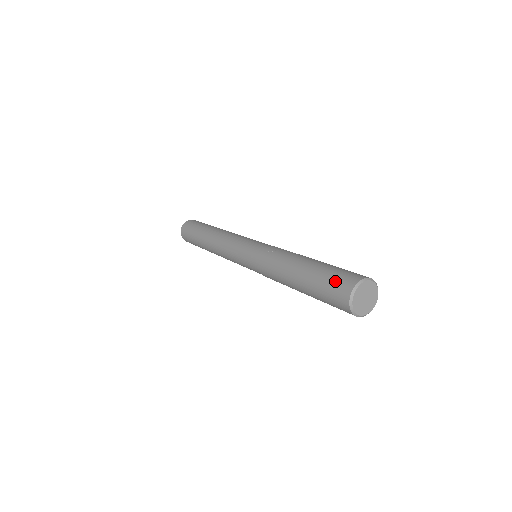
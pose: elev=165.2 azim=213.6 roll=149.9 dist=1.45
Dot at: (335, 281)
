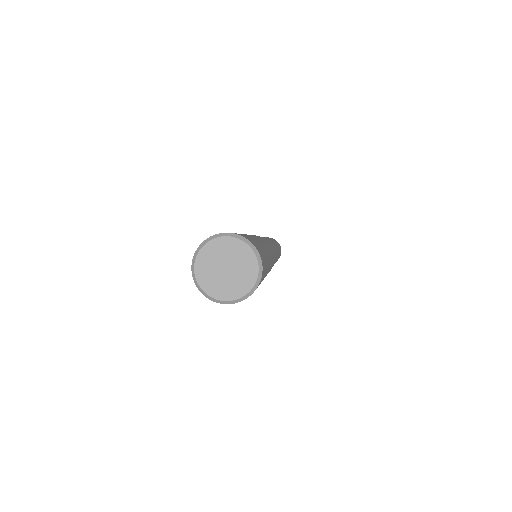
Dot at: occluded
